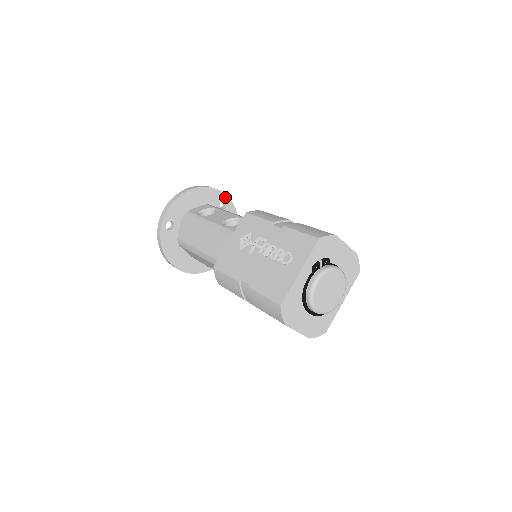
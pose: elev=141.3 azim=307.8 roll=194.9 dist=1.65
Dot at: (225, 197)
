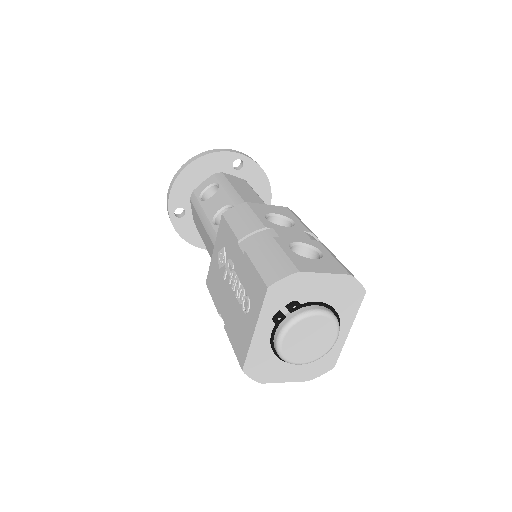
Dot at: (236, 155)
